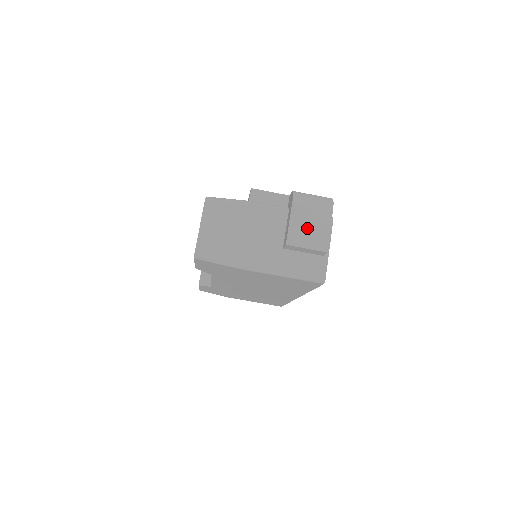
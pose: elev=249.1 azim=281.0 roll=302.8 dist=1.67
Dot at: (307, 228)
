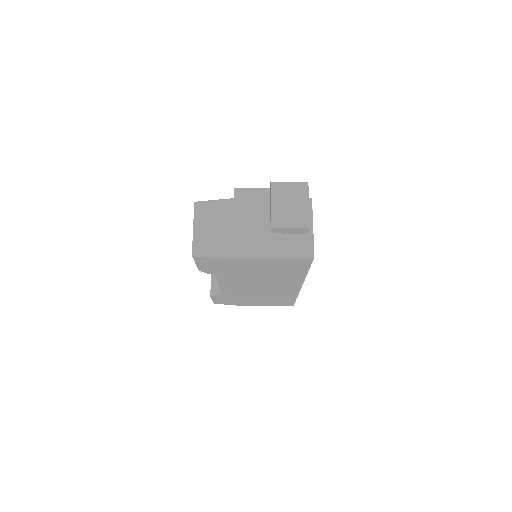
Dot at: (288, 210)
